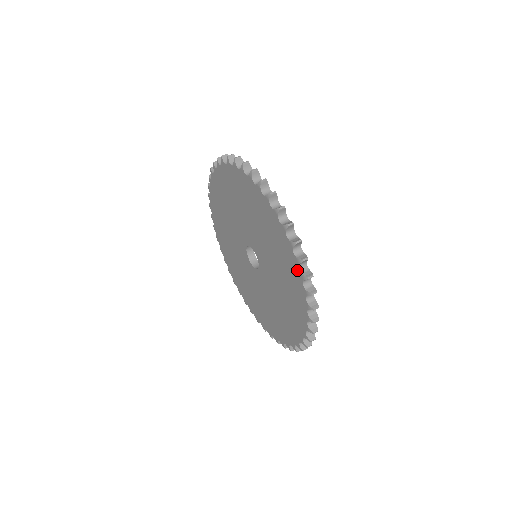
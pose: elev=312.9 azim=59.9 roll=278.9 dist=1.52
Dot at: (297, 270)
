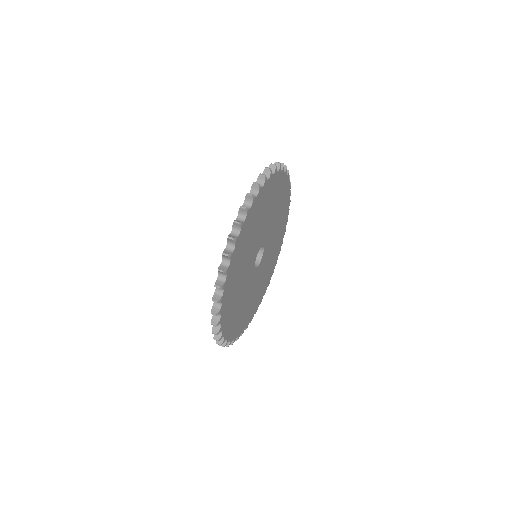
Dot at: occluded
